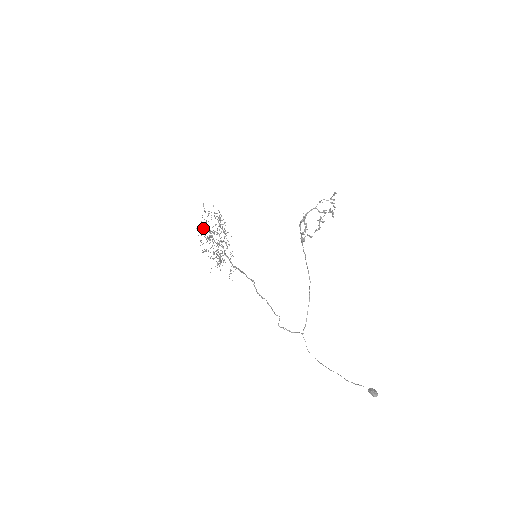
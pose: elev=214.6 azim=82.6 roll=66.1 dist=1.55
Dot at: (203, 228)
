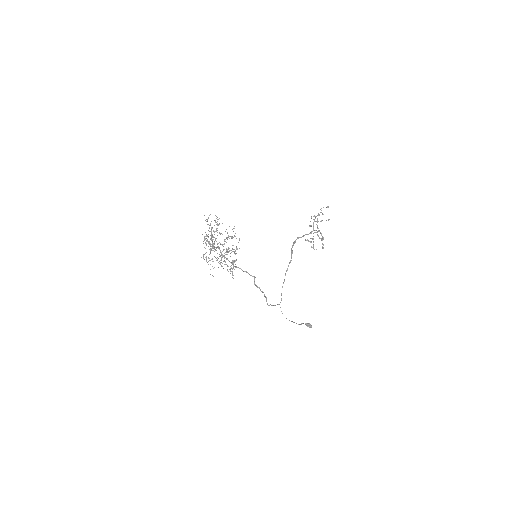
Dot at: (206, 236)
